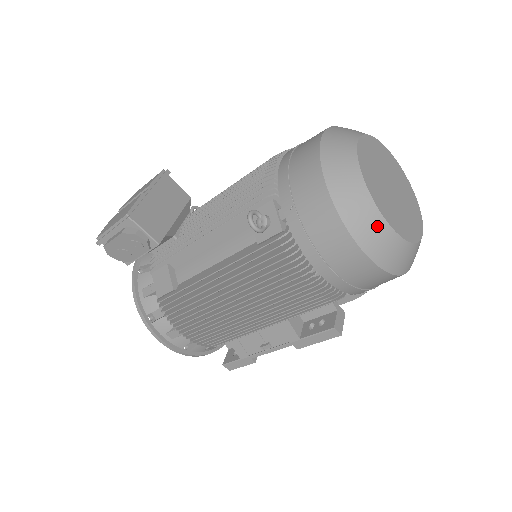
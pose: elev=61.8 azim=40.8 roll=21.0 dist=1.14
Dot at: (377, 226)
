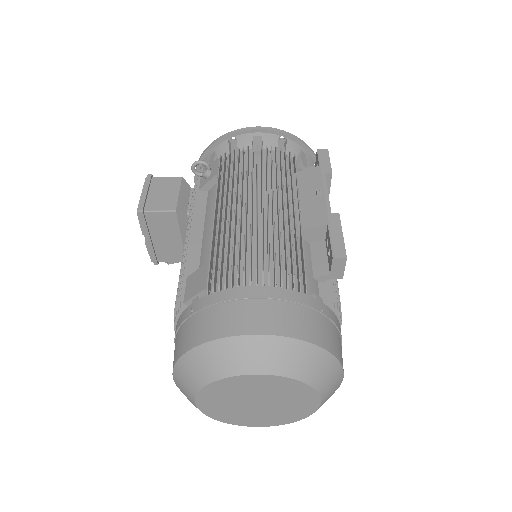
Dot at: occluded
